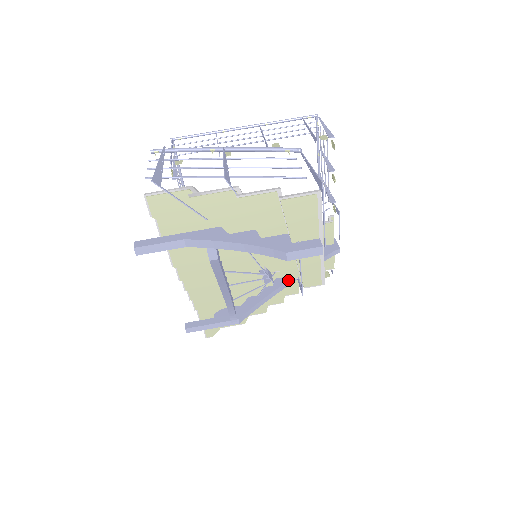
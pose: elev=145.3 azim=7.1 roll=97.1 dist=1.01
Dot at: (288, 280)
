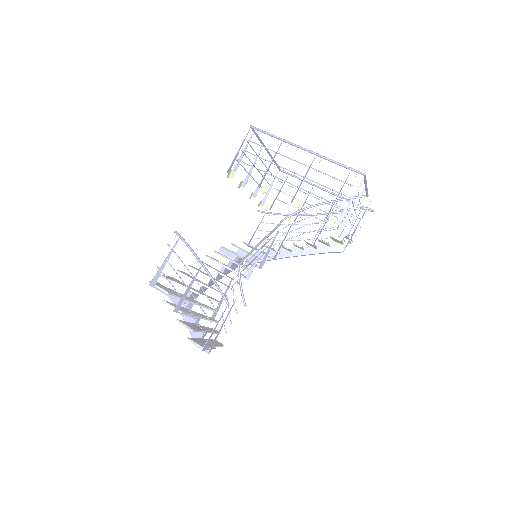
Dot at: (290, 256)
